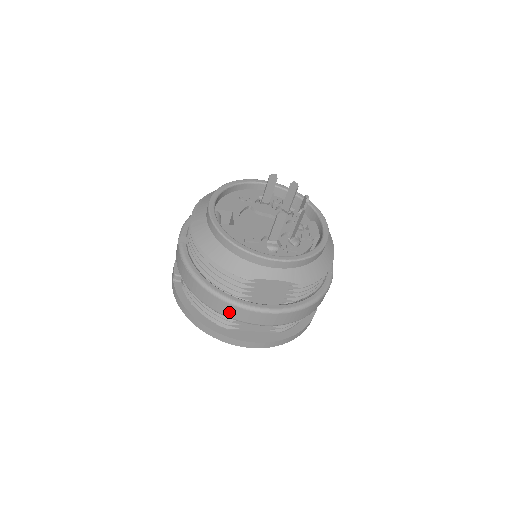
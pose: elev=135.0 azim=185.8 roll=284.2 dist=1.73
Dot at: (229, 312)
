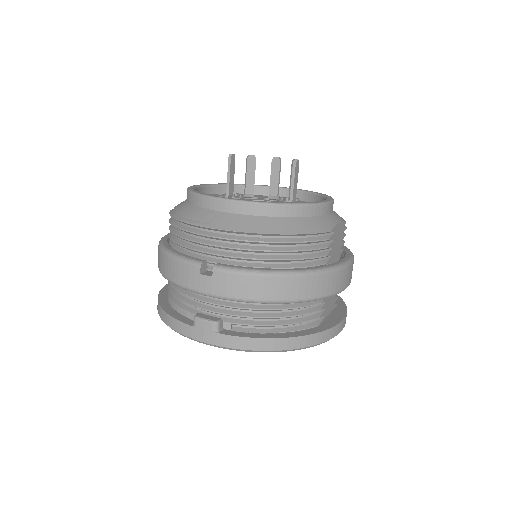
Dot at: (329, 286)
